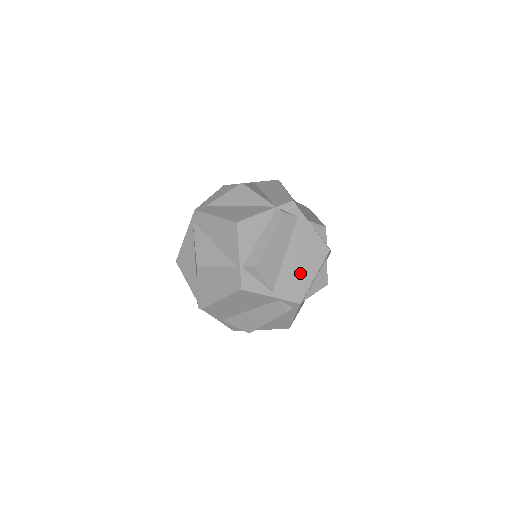
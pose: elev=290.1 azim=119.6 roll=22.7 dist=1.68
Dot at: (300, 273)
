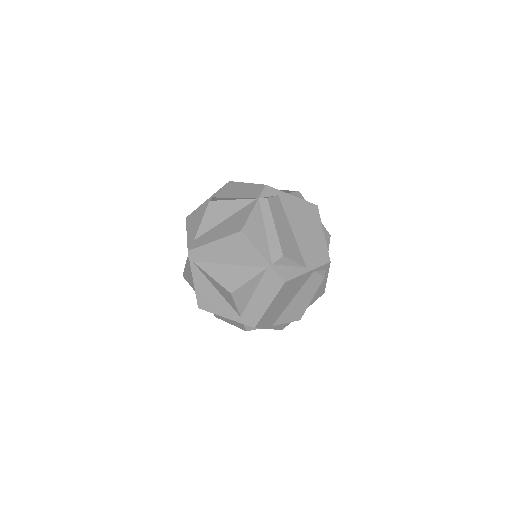
Dot at: (312, 238)
